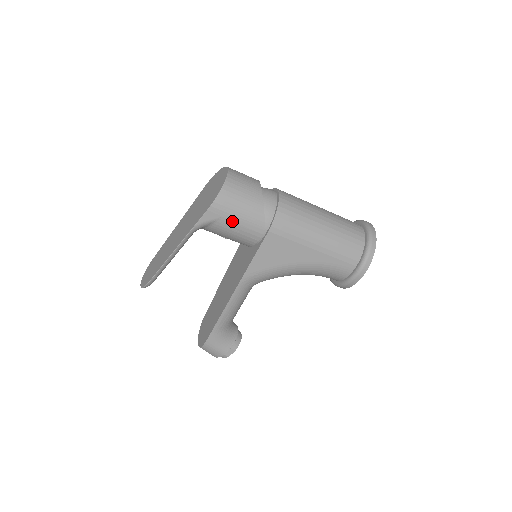
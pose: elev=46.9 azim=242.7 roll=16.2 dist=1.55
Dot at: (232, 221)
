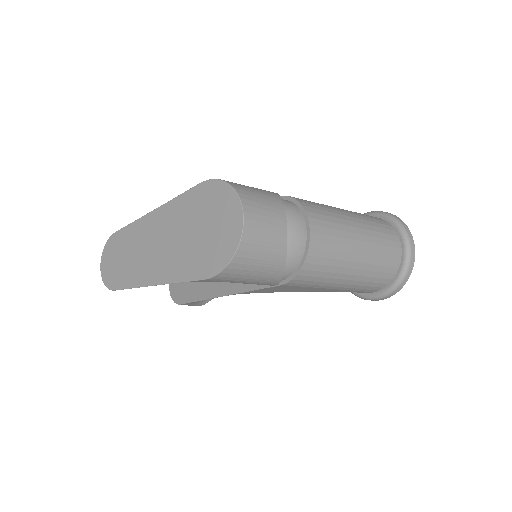
Dot at: (236, 282)
